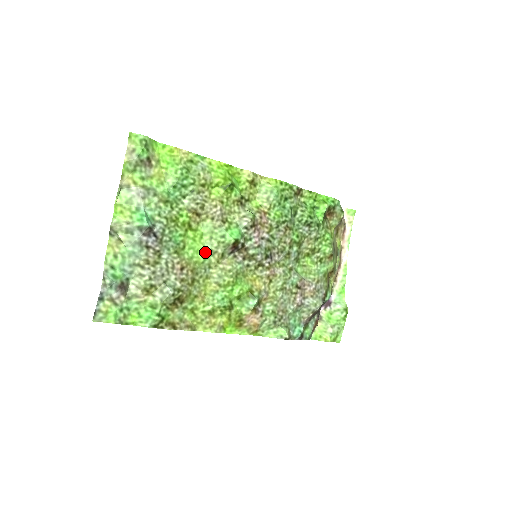
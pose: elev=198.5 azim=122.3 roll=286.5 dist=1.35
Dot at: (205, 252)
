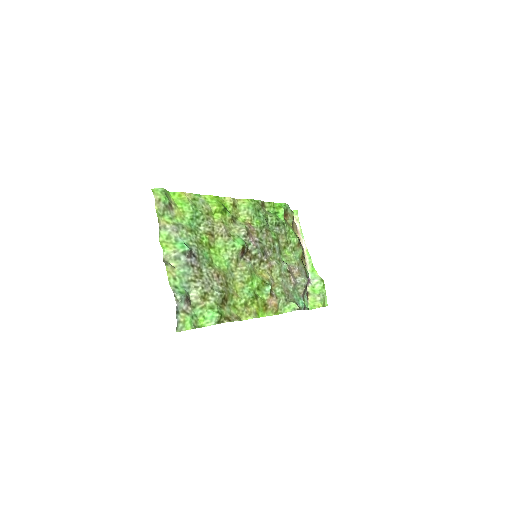
Dot at: (226, 261)
